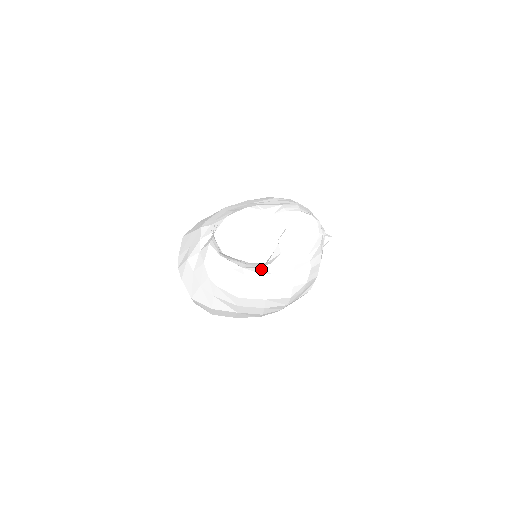
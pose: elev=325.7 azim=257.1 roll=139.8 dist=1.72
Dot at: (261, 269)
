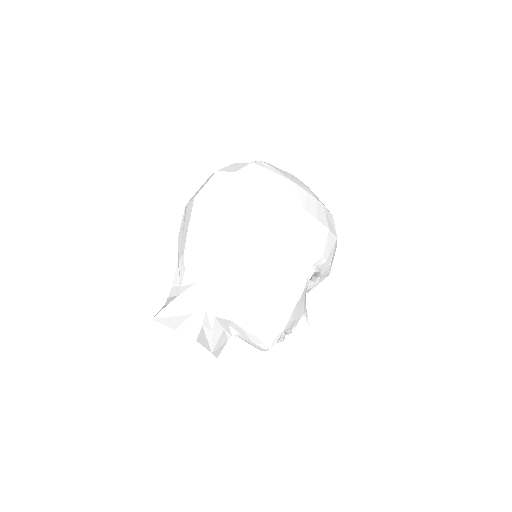
Dot at: occluded
